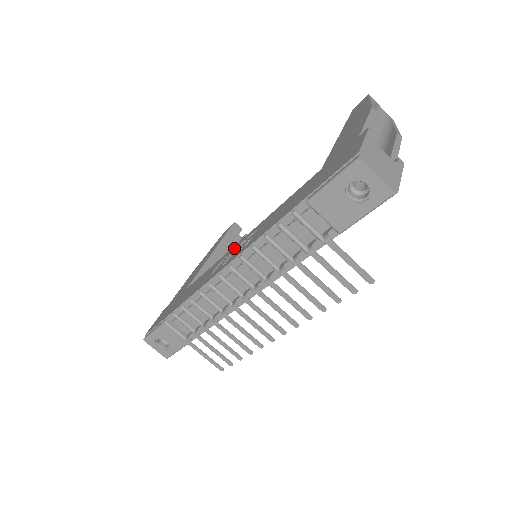
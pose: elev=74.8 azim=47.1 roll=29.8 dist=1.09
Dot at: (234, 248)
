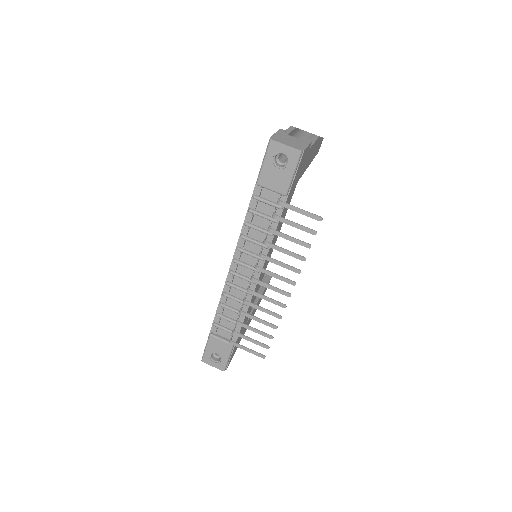
Dot at: occluded
